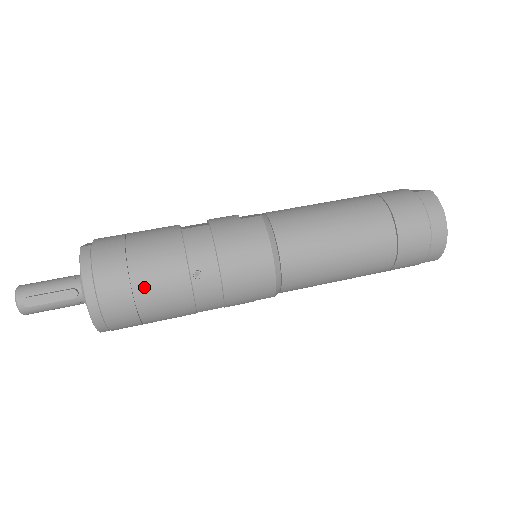
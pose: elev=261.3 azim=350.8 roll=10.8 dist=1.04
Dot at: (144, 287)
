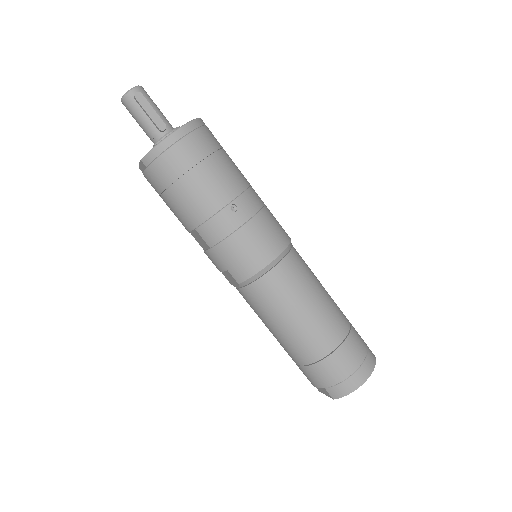
Dot at: (204, 172)
